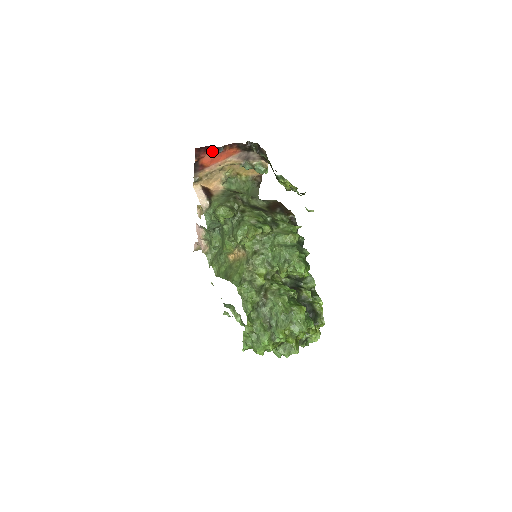
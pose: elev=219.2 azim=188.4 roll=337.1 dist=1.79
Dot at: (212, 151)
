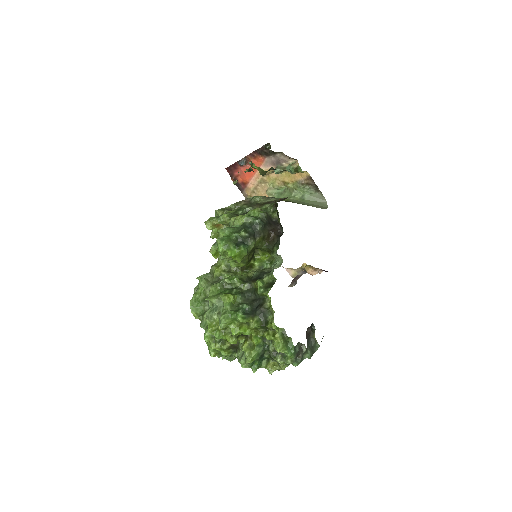
Dot at: (241, 167)
